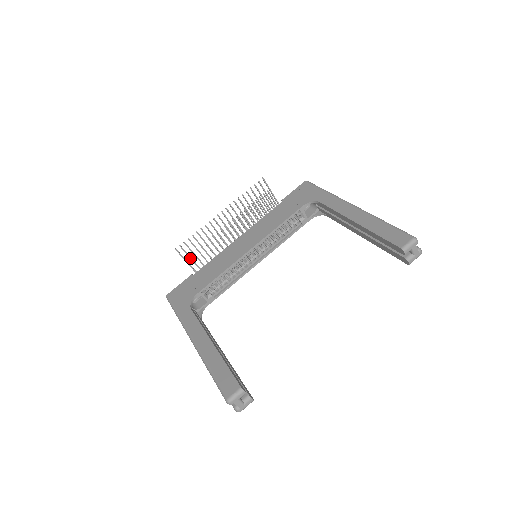
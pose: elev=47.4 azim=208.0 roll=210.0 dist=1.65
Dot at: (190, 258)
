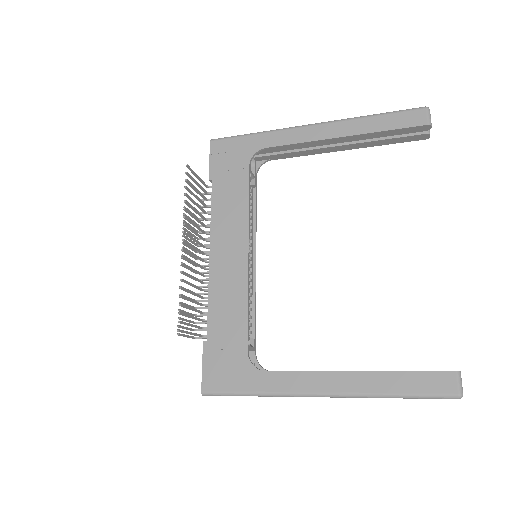
Dot at: (191, 326)
